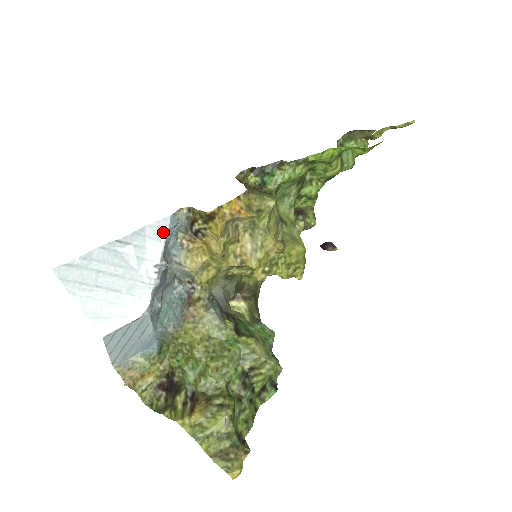
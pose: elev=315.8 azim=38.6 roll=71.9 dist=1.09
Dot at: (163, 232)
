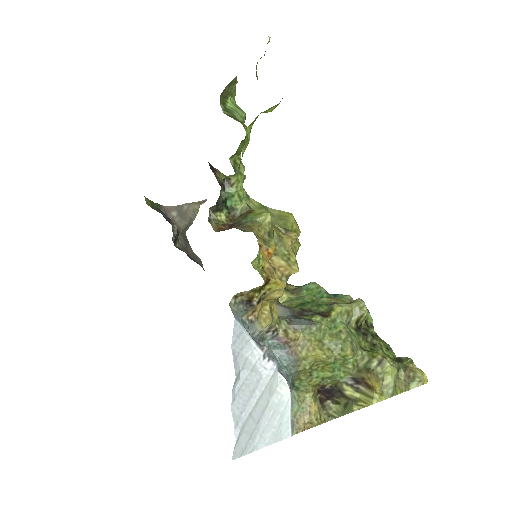
Dot at: (243, 334)
